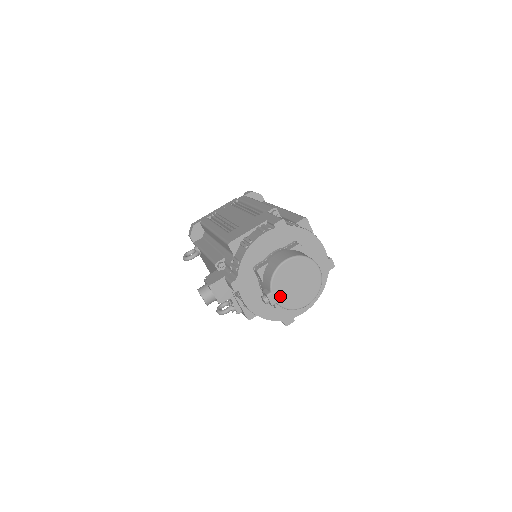
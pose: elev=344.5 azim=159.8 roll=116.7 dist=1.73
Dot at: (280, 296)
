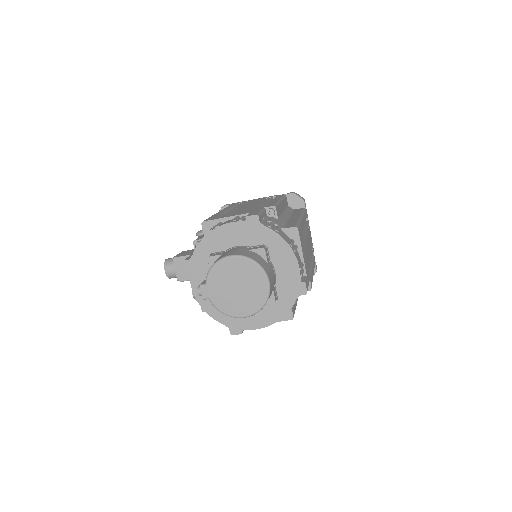
Dot at: (214, 293)
